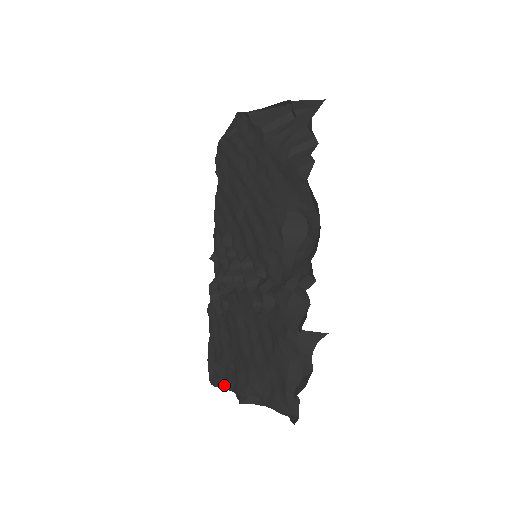
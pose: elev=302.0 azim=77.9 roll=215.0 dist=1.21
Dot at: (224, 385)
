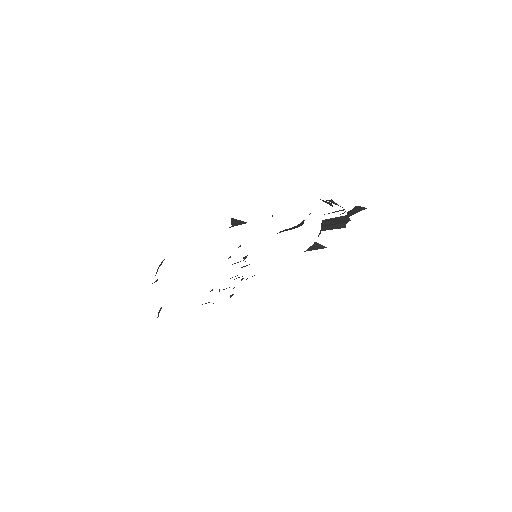
Dot at: occluded
